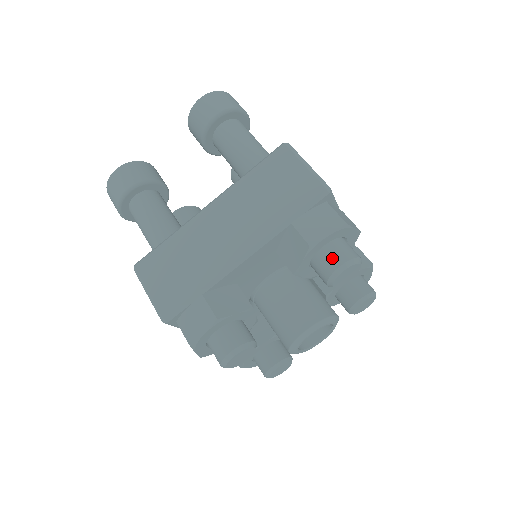
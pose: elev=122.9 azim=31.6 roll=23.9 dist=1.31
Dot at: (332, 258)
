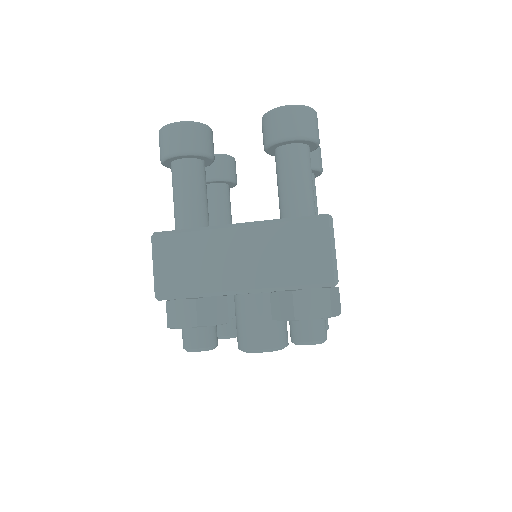
Dot at: (306, 332)
